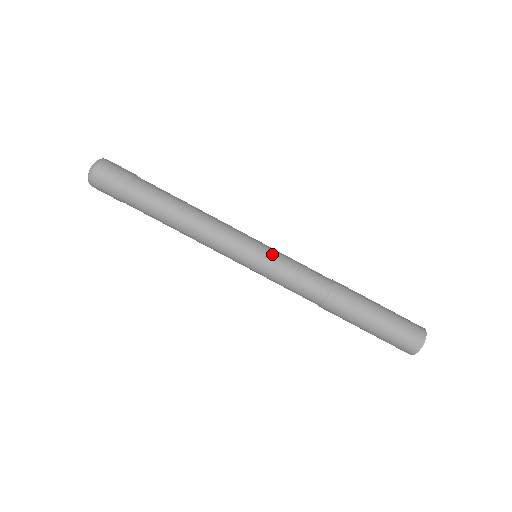
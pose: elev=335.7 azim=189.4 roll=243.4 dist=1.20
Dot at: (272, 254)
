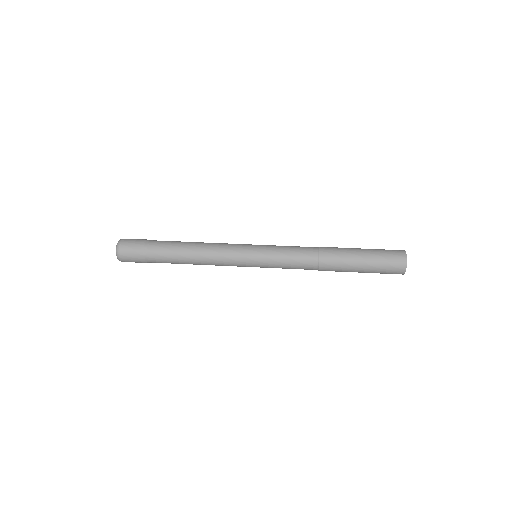
Dot at: (265, 252)
